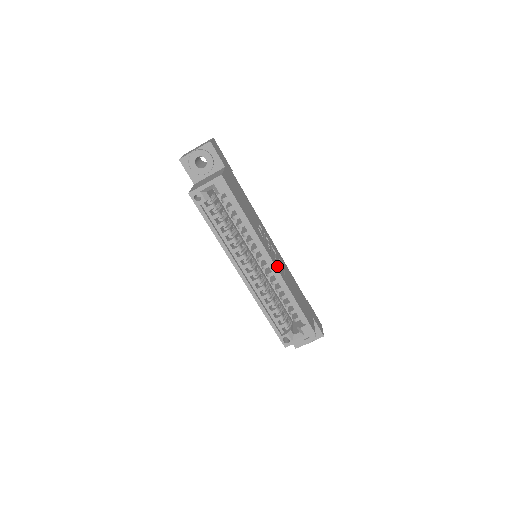
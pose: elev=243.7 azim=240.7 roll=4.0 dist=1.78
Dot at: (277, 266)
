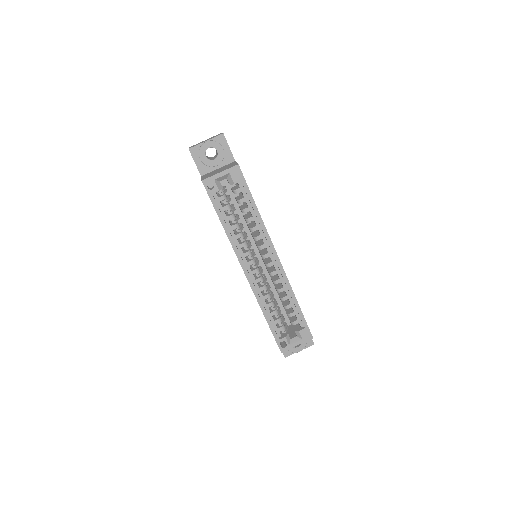
Dot at: occluded
